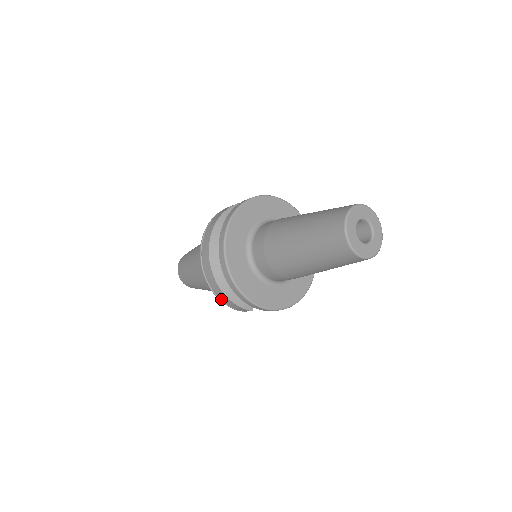
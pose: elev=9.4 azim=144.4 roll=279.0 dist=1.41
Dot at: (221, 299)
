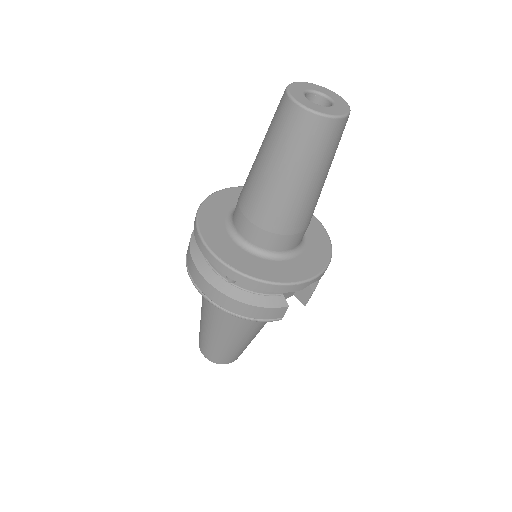
Dot at: (246, 316)
